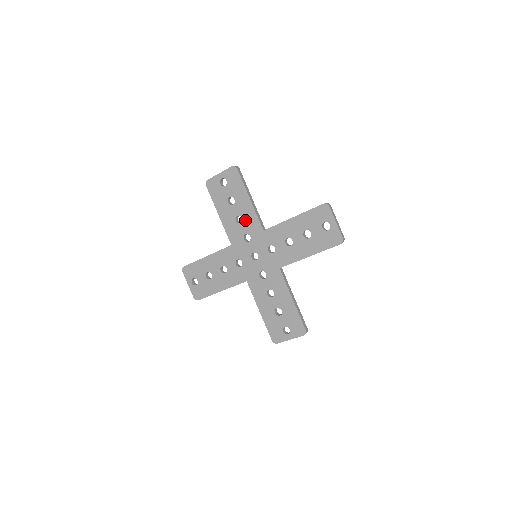
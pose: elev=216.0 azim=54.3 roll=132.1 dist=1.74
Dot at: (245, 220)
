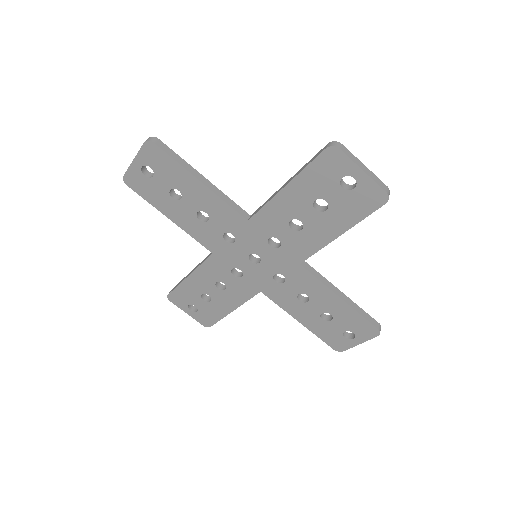
Dot at: (212, 215)
